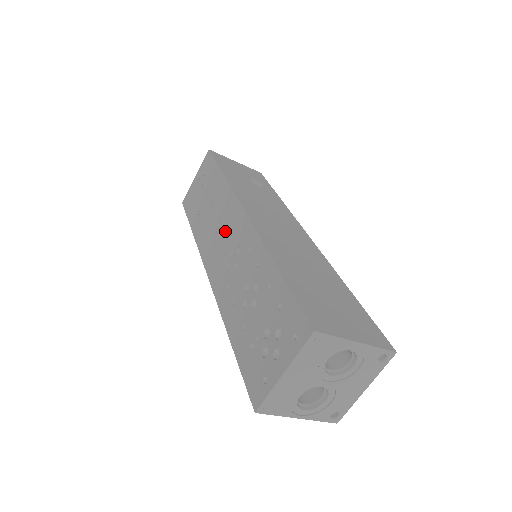
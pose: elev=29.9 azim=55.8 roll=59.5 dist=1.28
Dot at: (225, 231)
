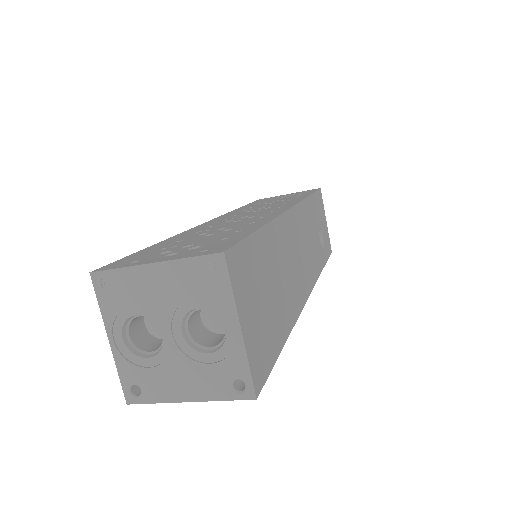
Dot at: (261, 210)
